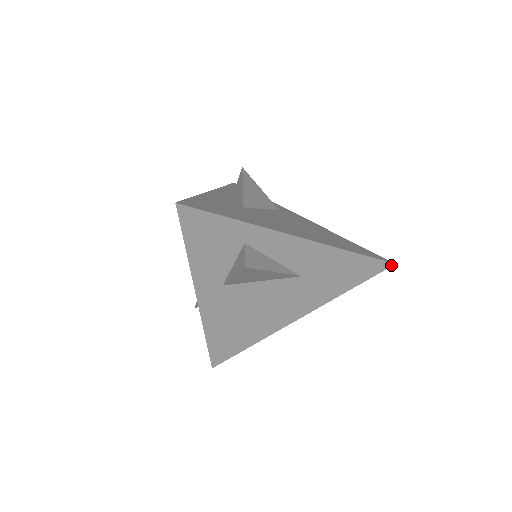
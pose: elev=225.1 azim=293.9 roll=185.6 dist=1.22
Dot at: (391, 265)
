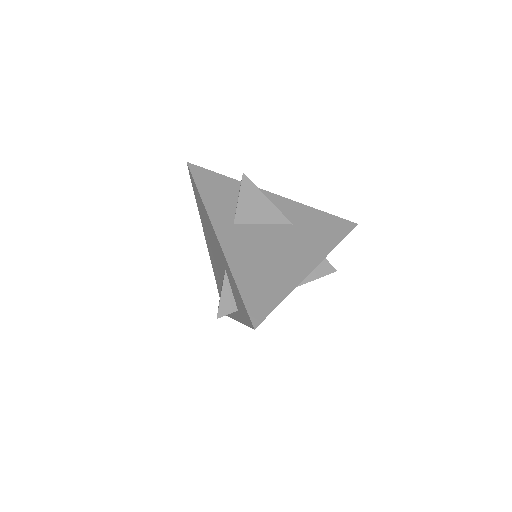
Dot at: (356, 225)
